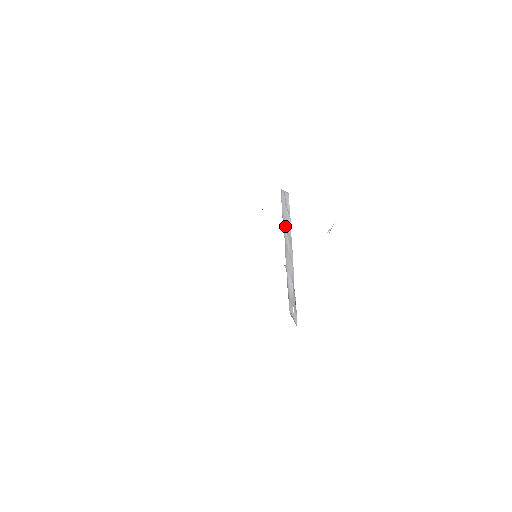
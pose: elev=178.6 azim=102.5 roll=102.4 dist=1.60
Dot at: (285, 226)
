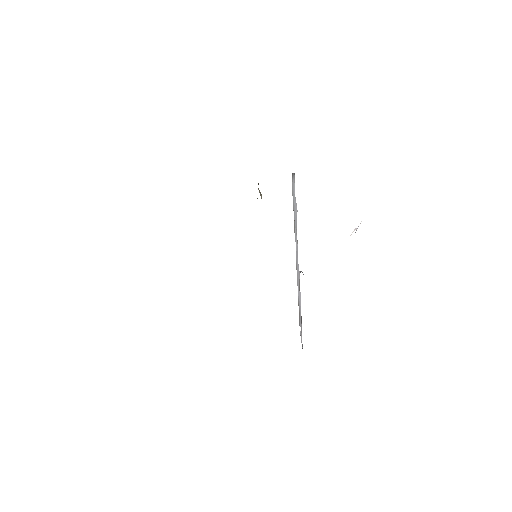
Dot at: occluded
